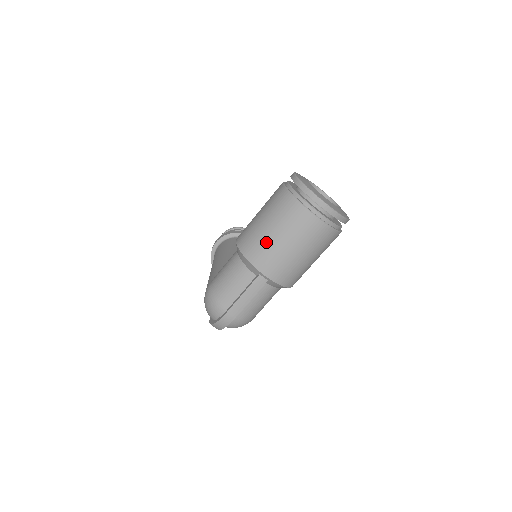
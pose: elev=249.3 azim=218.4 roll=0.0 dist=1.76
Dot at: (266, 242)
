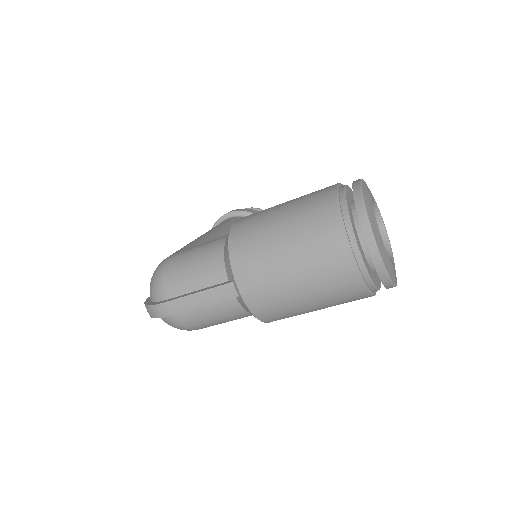
Dot at: (265, 246)
